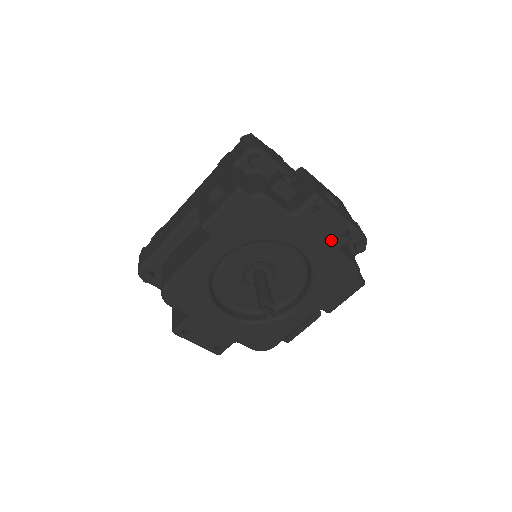
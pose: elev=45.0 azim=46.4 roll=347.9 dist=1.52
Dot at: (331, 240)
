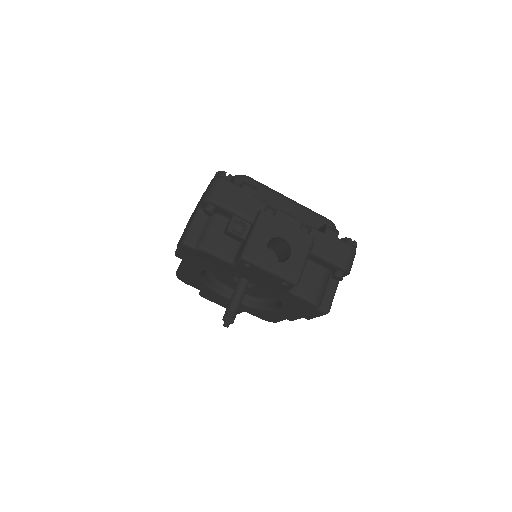
Dot at: (275, 284)
